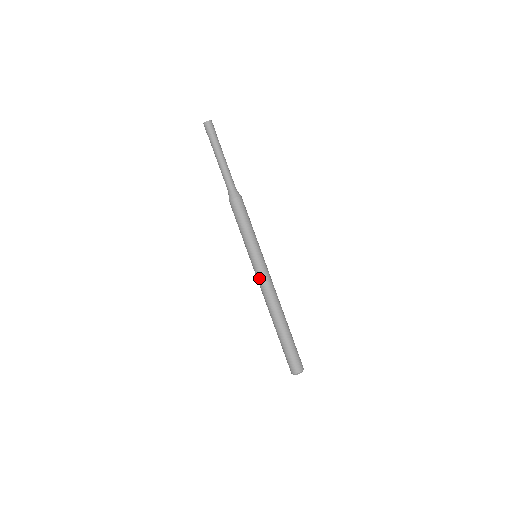
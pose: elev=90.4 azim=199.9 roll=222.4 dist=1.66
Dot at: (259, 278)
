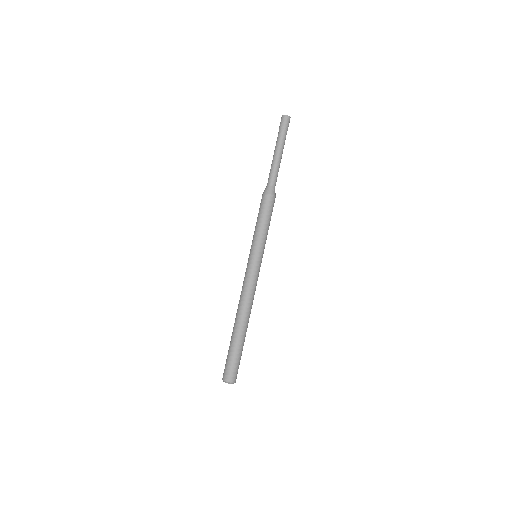
Dot at: (247, 277)
